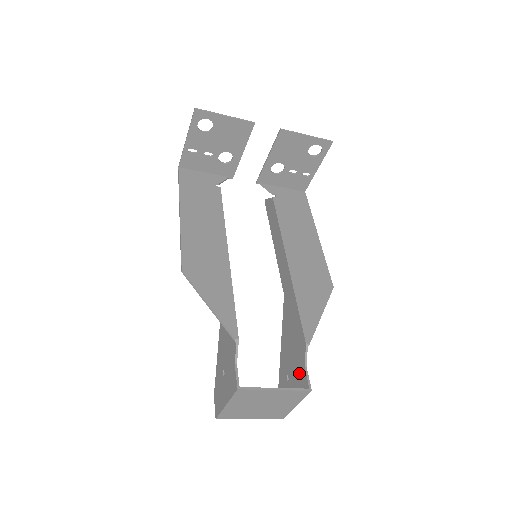
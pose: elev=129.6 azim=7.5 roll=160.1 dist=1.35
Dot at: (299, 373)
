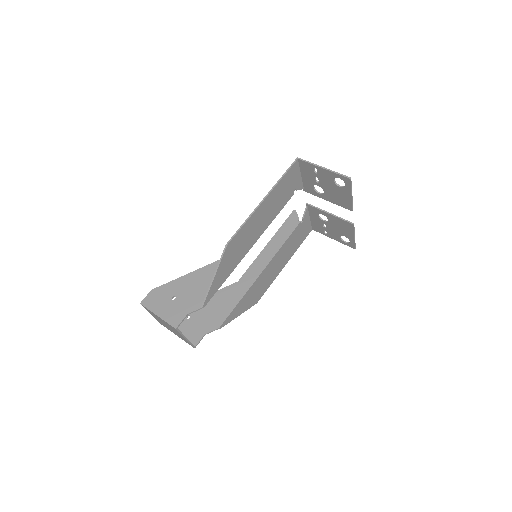
Dot at: (198, 330)
